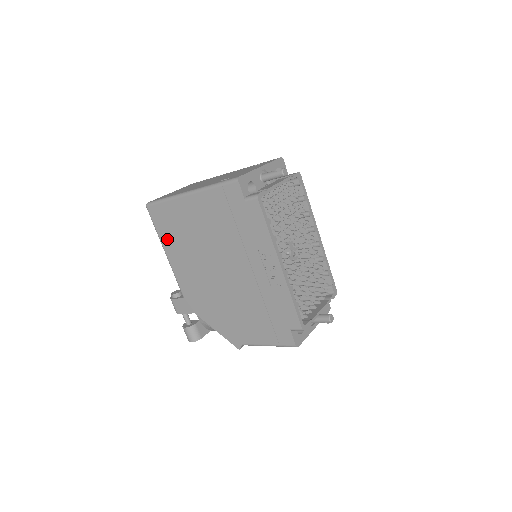
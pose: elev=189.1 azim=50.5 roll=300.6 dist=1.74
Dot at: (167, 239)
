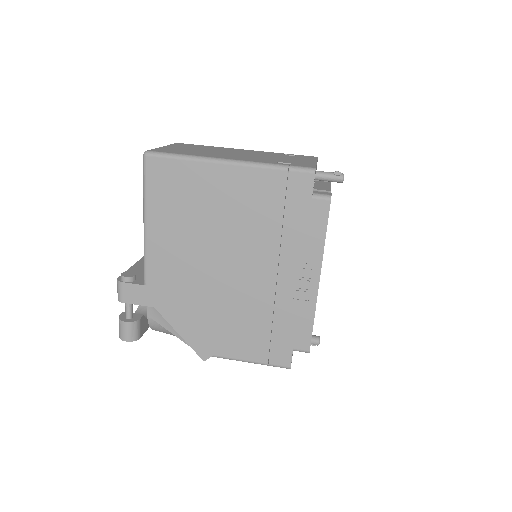
Dot at: (159, 206)
